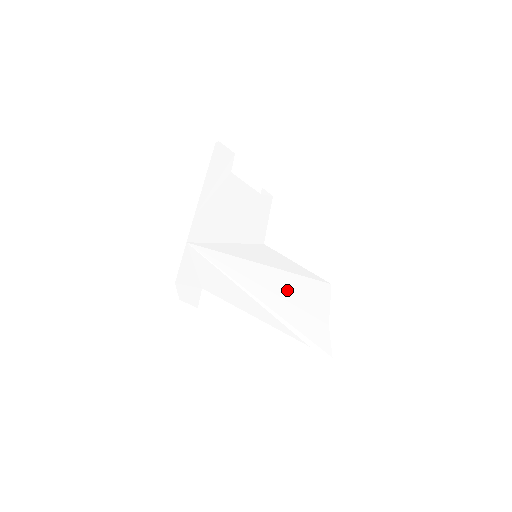
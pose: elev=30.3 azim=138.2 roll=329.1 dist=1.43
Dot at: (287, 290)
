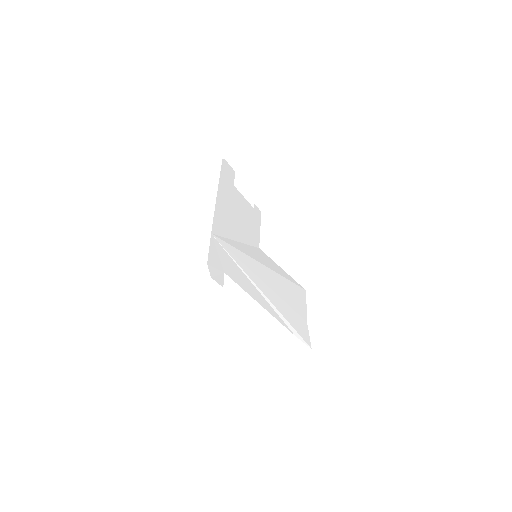
Dot at: (278, 288)
